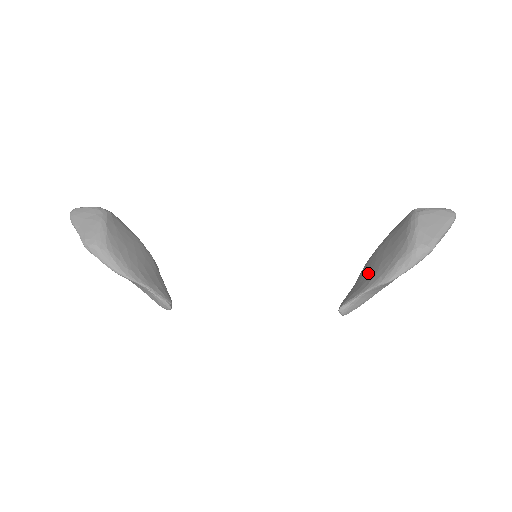
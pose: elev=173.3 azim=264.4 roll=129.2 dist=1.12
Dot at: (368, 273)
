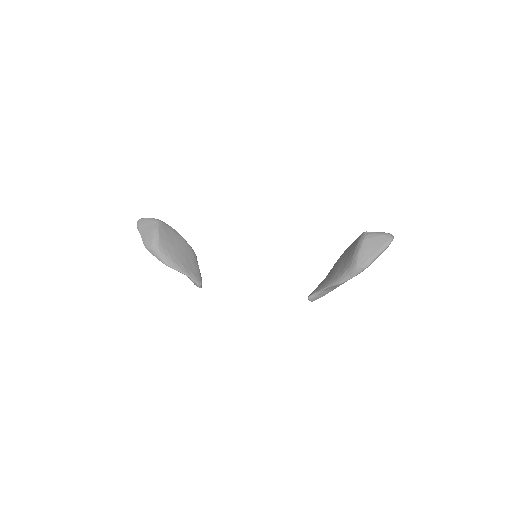
Dot at: (331, 273)
